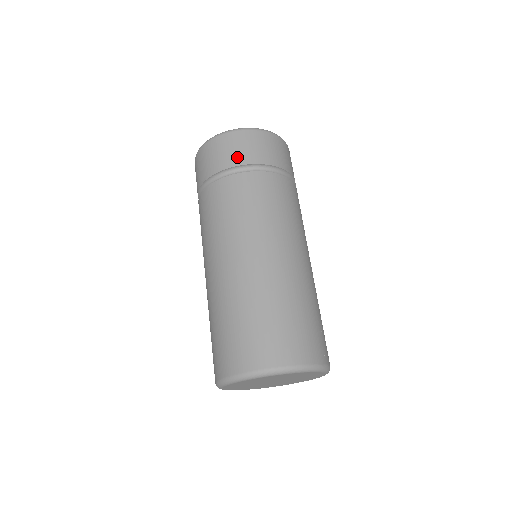
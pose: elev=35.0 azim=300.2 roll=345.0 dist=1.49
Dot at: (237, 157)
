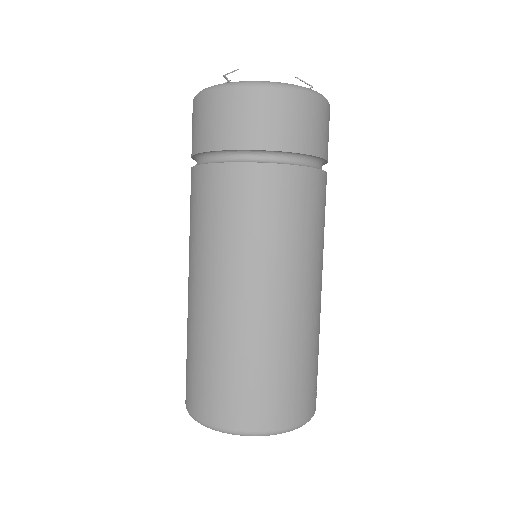
Dot at: (270, 135)
